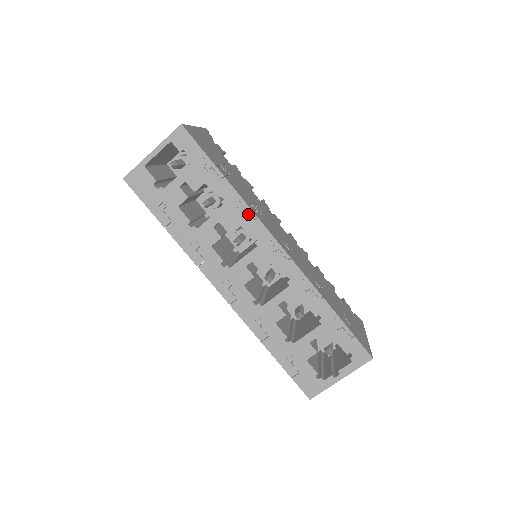
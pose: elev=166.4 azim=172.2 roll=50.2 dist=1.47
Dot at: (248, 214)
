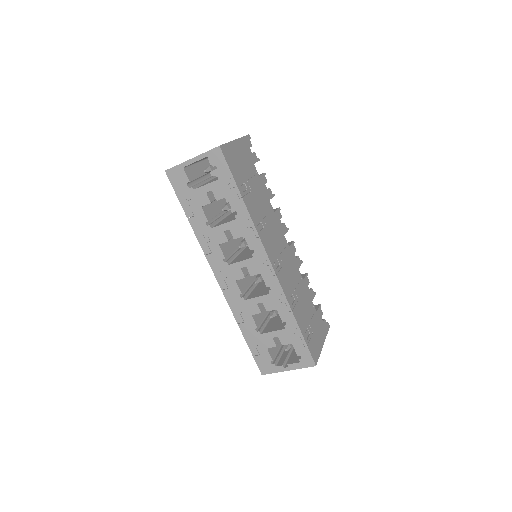
Dot at: (253, 232)
